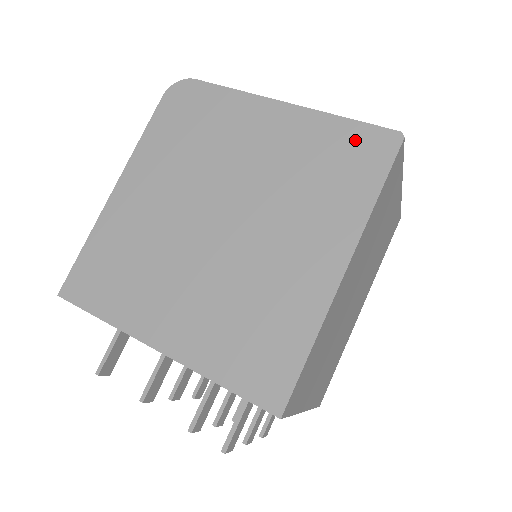
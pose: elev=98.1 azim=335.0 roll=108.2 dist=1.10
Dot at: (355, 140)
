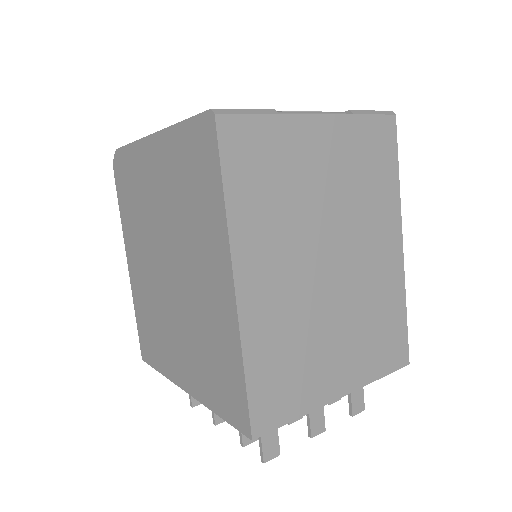
Dot at: (192, 142)
